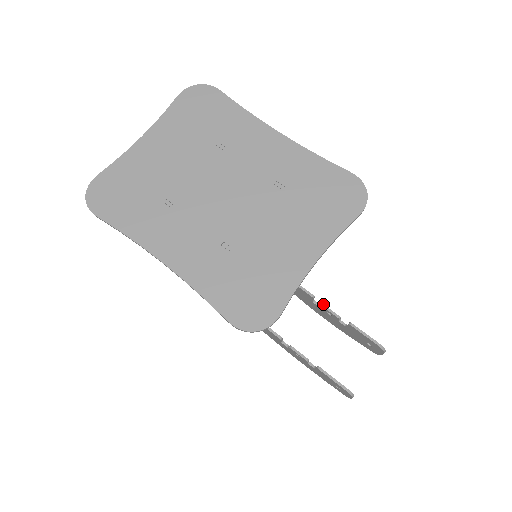
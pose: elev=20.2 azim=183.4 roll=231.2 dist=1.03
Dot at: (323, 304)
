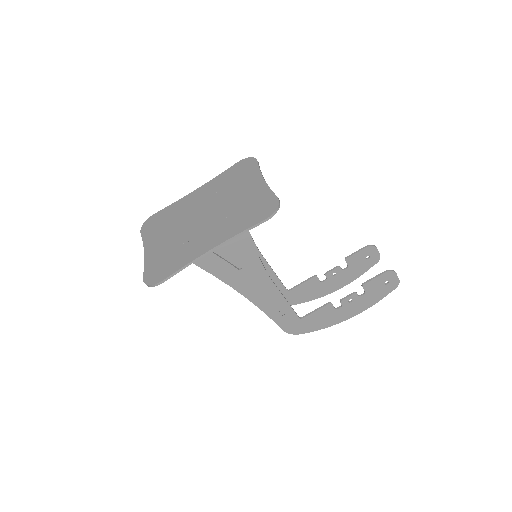
Dot at: (325, 273)
